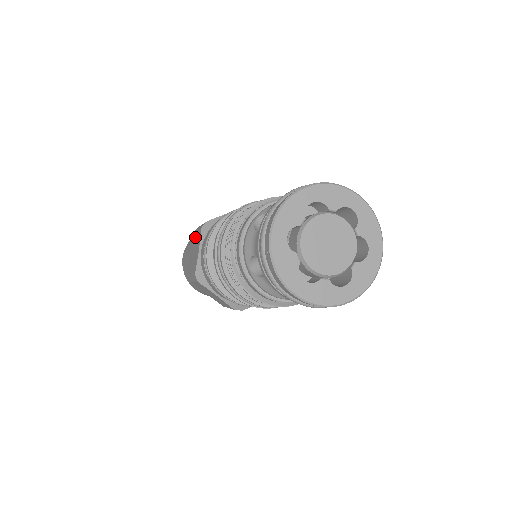
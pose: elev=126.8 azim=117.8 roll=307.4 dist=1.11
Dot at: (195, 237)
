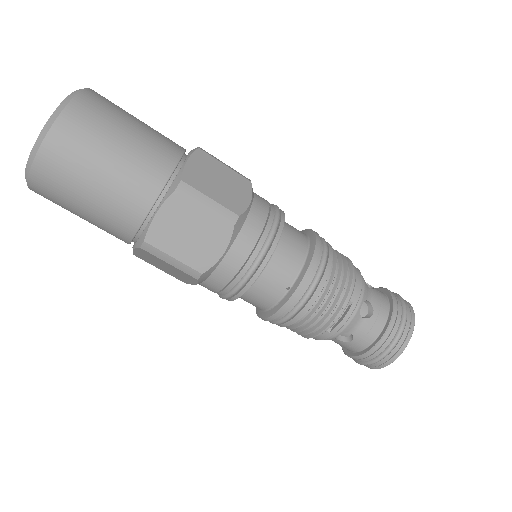
Dot at: (162, 263)
